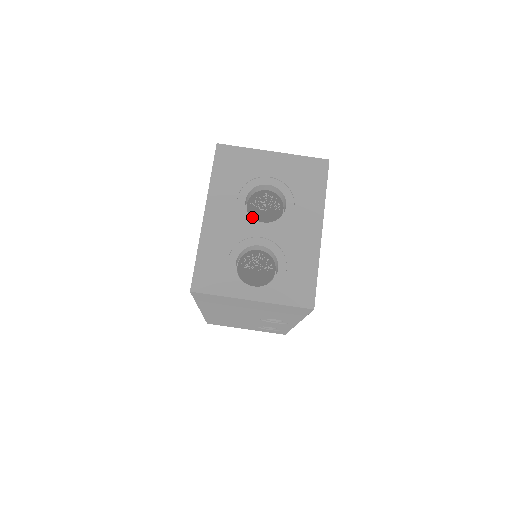
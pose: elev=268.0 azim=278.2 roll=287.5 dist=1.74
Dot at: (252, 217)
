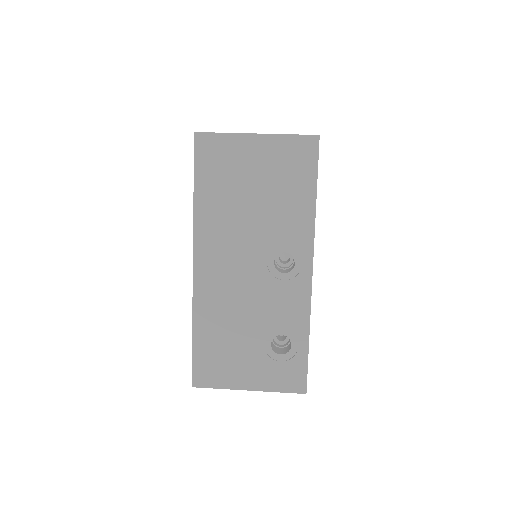
Dot at: occluded
